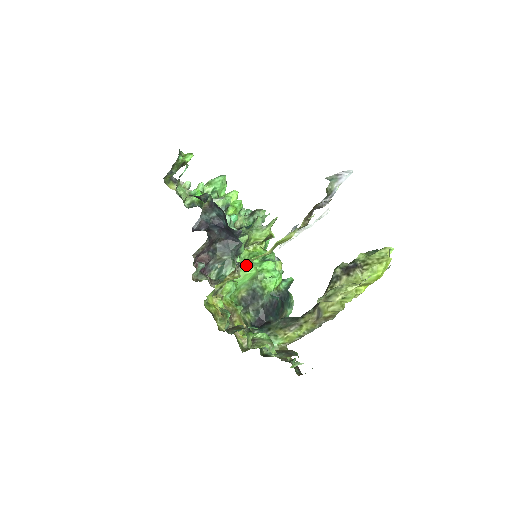
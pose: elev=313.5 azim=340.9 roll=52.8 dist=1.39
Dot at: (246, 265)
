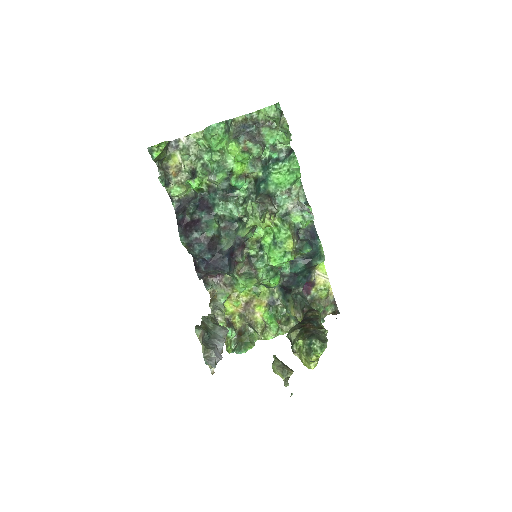
Dot at: occluded
